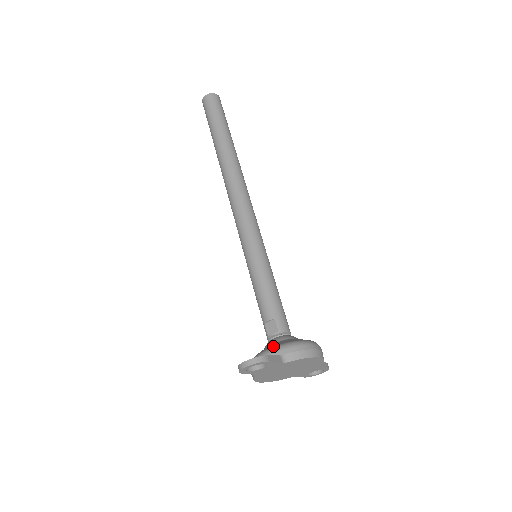
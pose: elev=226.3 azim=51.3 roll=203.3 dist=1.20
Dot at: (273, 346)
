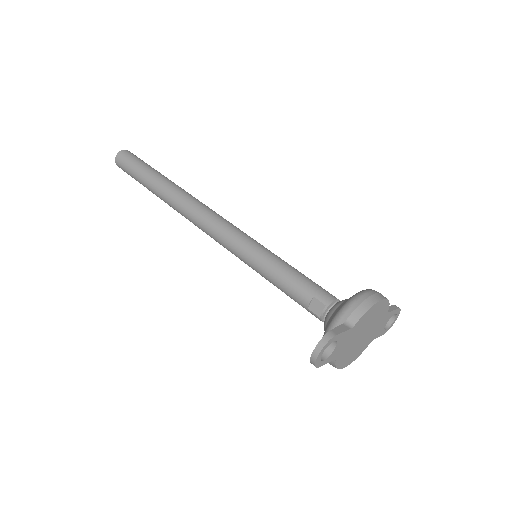
Dot at: (330, 321)
